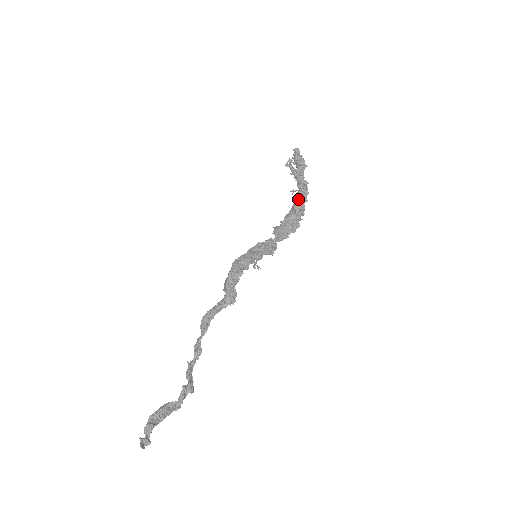
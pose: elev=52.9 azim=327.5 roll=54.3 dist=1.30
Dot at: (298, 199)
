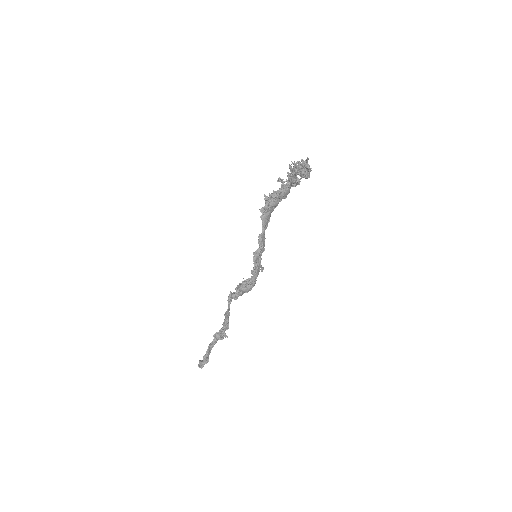
Dot at: (288, 192)
